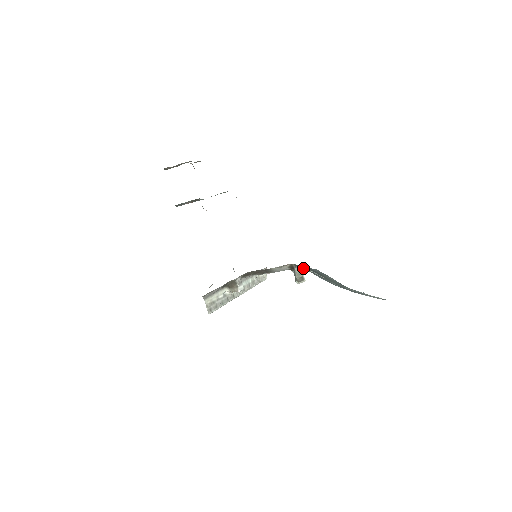
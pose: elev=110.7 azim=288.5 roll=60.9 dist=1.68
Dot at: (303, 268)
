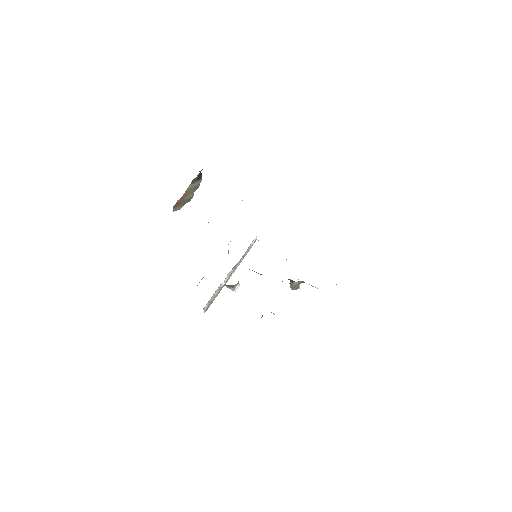
Dot at: (301, 281)
